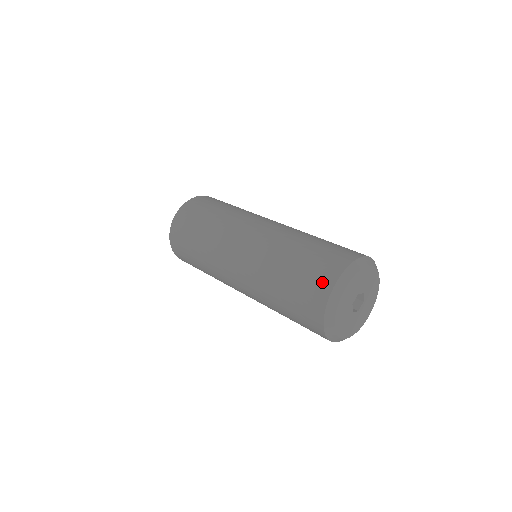
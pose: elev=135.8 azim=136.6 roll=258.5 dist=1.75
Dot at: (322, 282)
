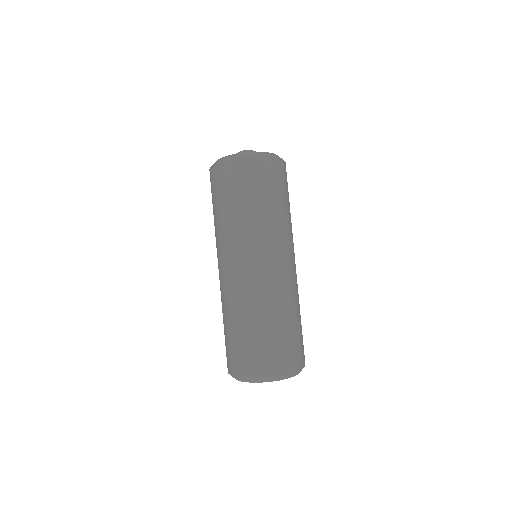
Dot at: (244, 366)
